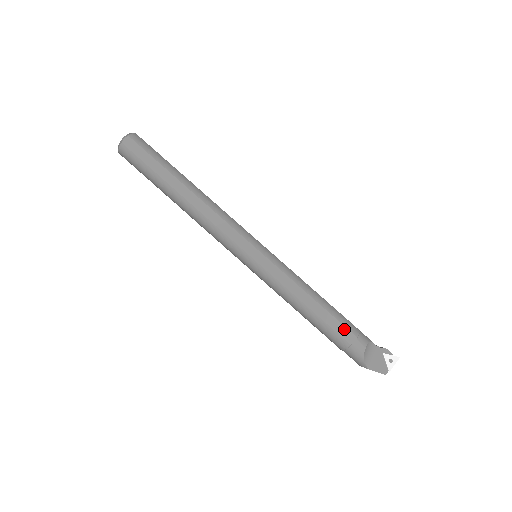
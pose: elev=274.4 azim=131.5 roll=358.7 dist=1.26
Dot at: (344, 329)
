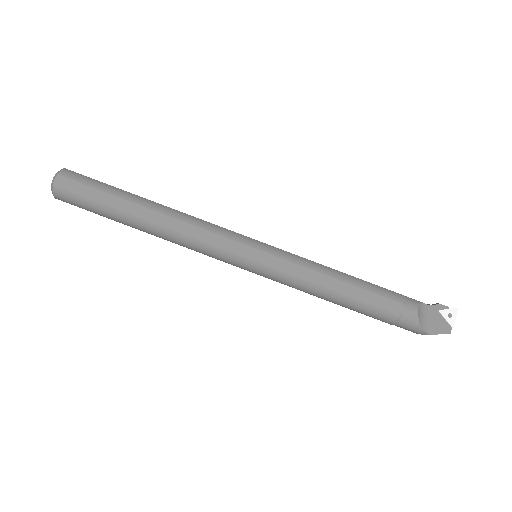
Dot at: (386, 301)
